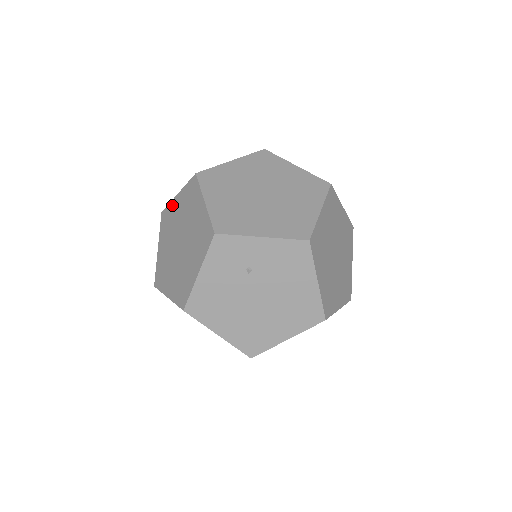
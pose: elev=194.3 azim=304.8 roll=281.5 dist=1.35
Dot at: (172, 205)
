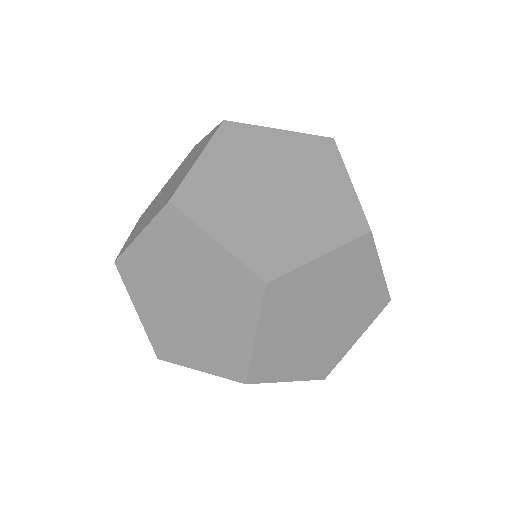
Dot at: occluded
